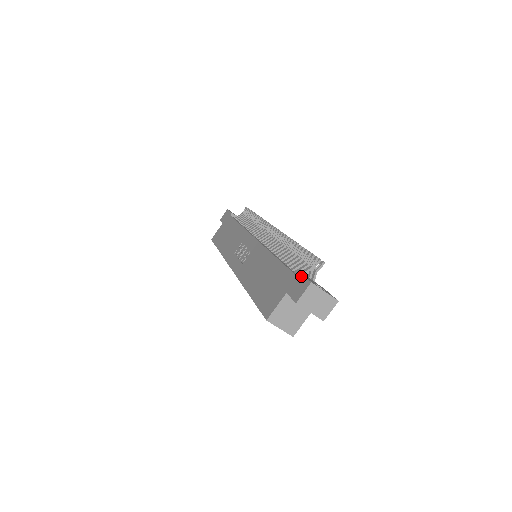
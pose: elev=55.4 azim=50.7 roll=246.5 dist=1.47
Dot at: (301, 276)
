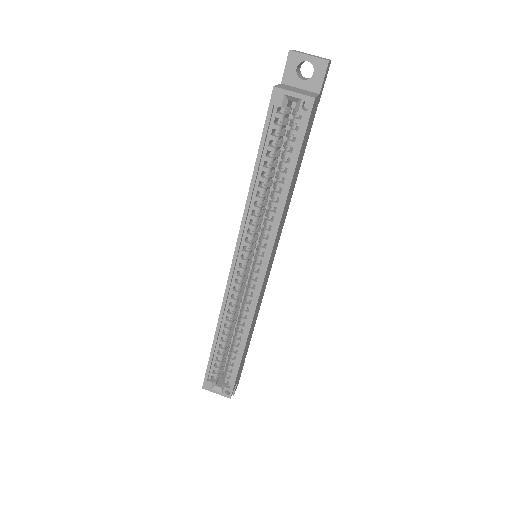
Dot at: occluded
